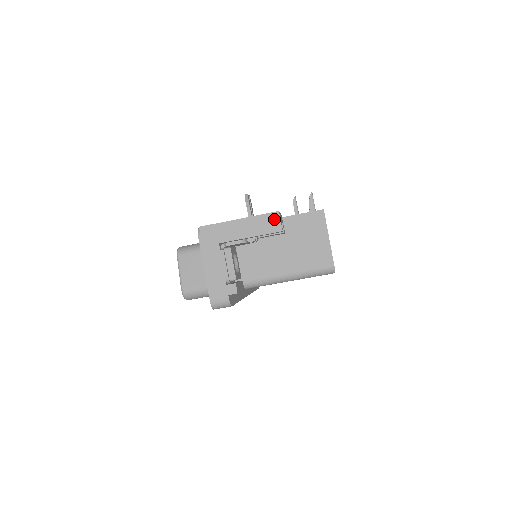
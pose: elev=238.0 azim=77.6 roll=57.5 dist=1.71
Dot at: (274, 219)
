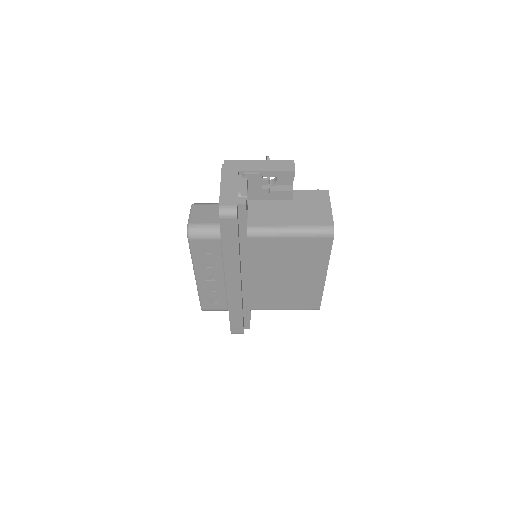
Dot at: (289, 164)
